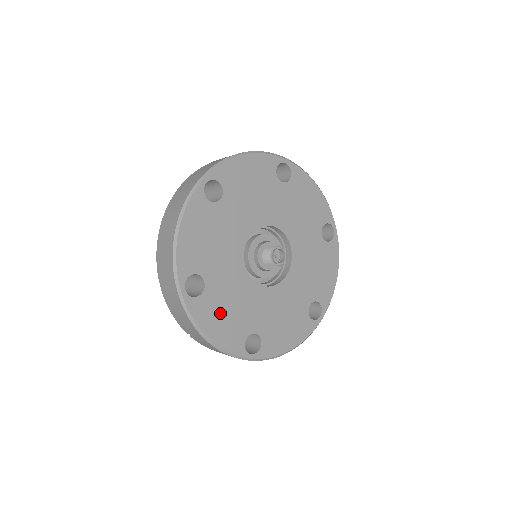
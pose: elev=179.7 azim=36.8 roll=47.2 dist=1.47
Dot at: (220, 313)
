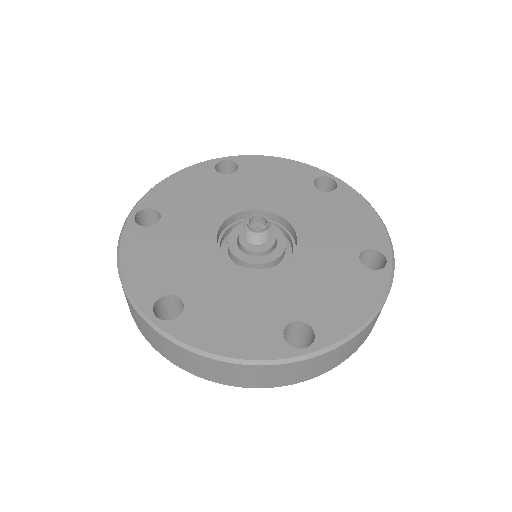
Dot at: (154, 253)
